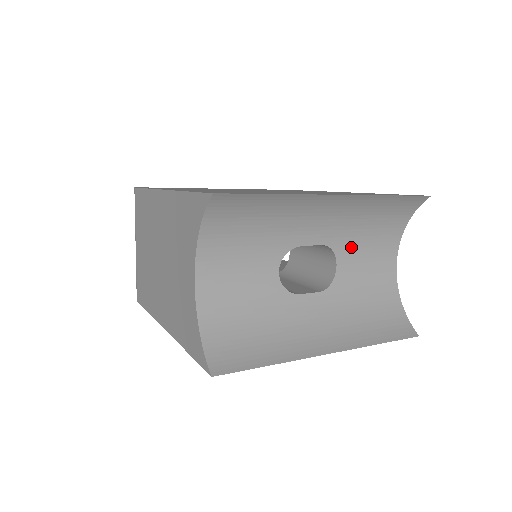
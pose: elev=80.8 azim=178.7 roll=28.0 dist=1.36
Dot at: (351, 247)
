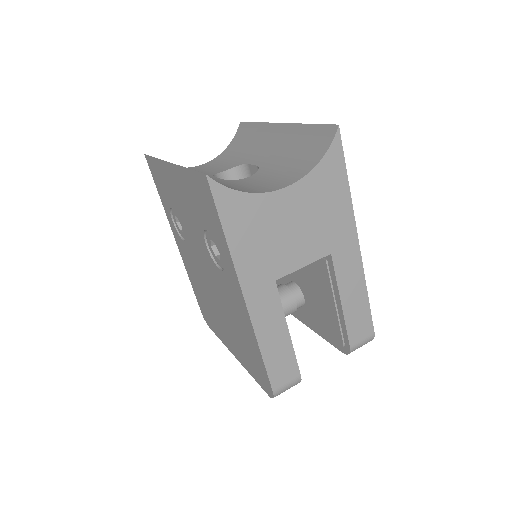
Dot at: (269, 171)
